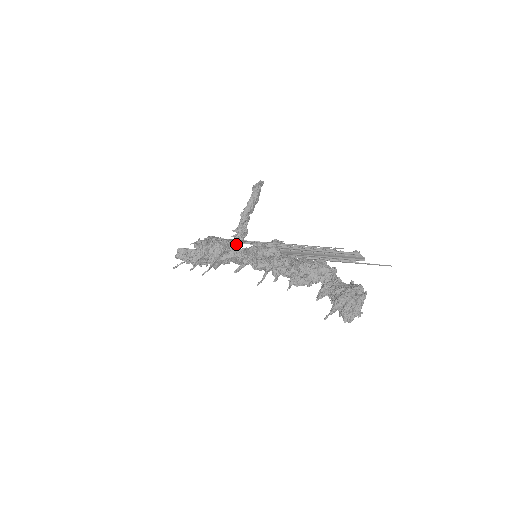
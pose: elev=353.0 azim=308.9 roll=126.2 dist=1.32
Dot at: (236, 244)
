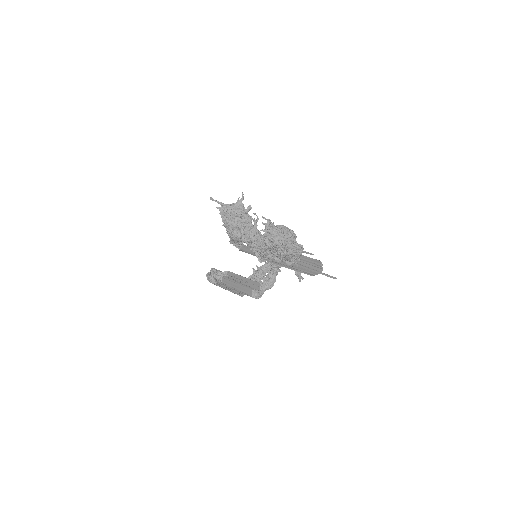
Dot at: (250, 278)
